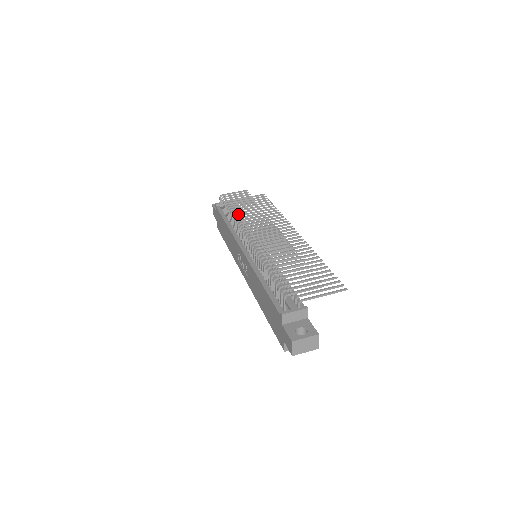
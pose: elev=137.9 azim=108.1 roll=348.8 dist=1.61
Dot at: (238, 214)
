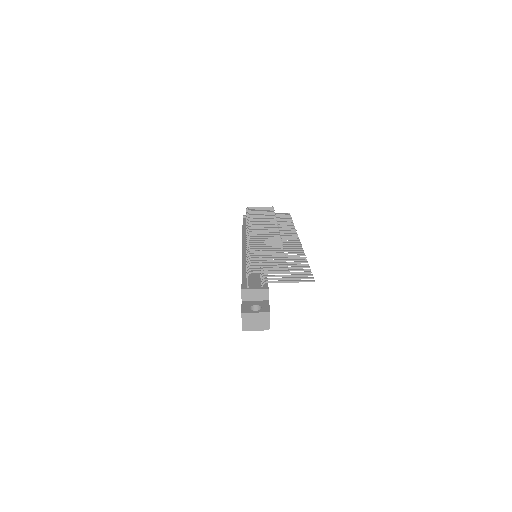
Dot at: occluded
